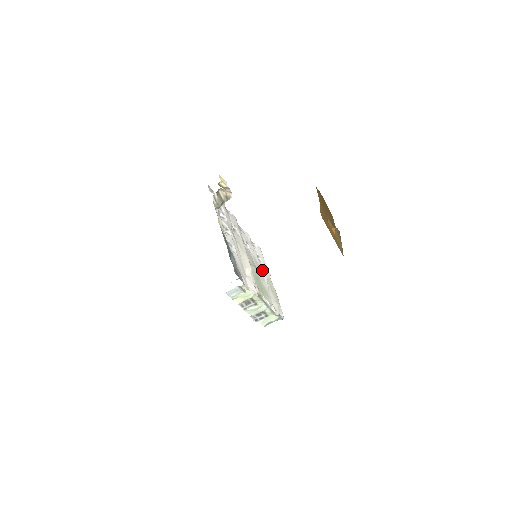
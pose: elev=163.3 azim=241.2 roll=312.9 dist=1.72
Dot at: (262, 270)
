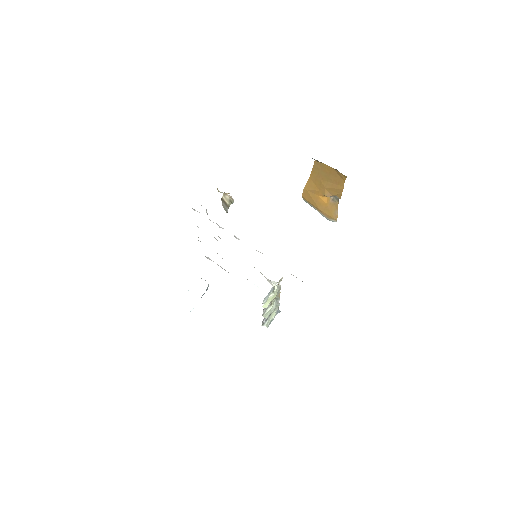
Dot at: occluded
